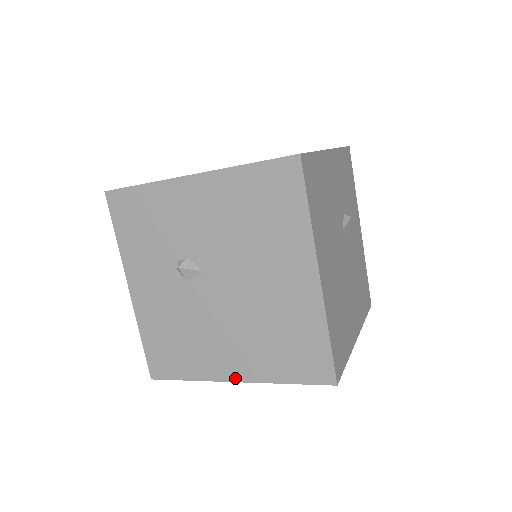
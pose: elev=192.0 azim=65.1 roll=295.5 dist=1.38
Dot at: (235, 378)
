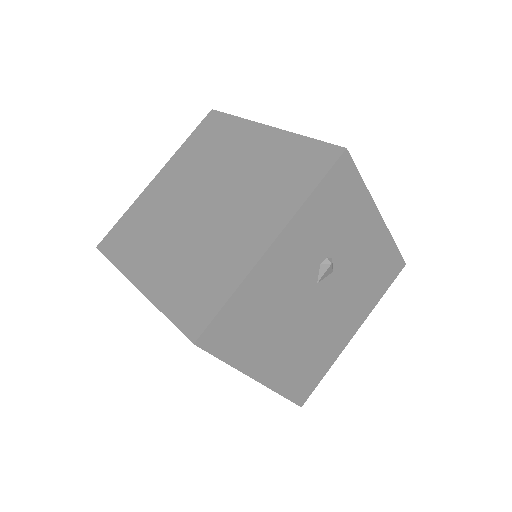
Dot at: occluded
